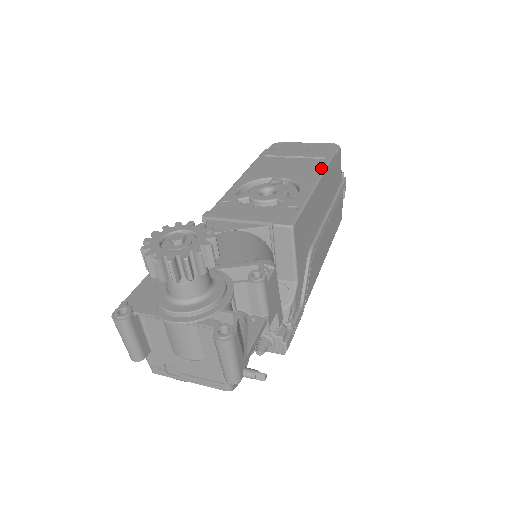
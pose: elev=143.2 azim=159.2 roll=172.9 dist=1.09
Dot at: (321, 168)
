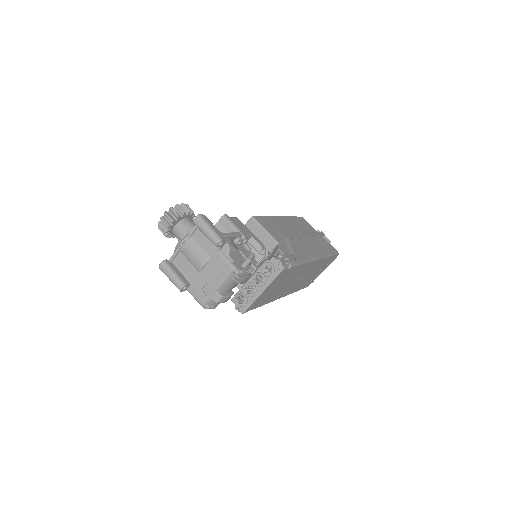
Dot at: occluded
